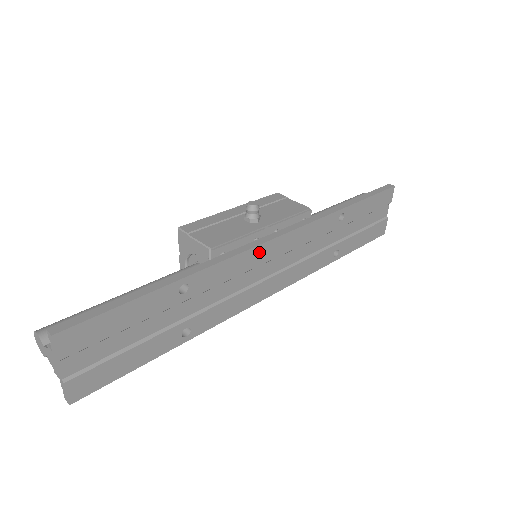
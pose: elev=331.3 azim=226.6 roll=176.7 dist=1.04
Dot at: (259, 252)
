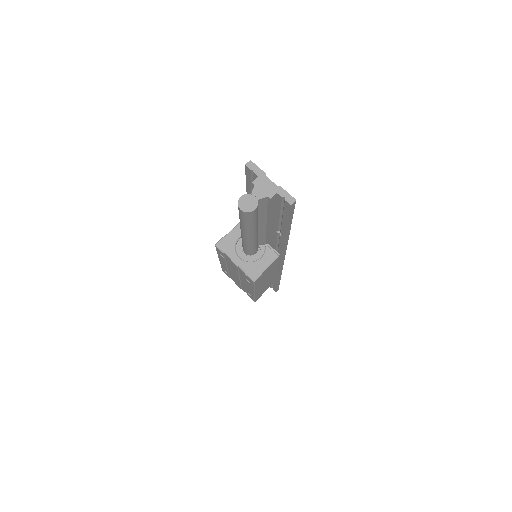
Dot at: occluded
